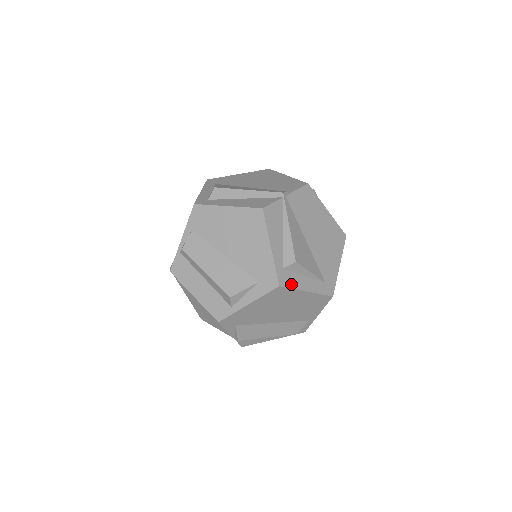
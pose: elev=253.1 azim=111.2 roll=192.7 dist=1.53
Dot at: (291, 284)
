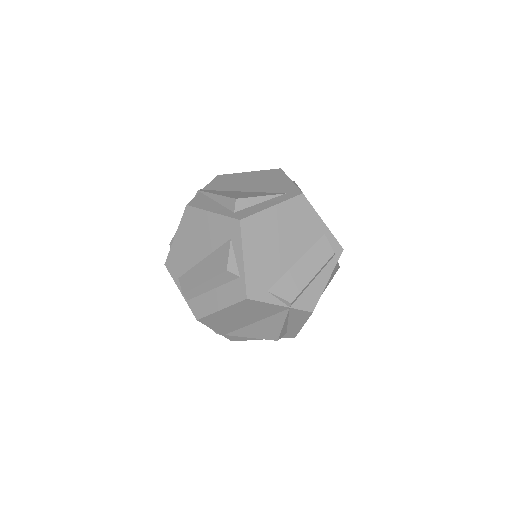
Dot at: (251, 213)
